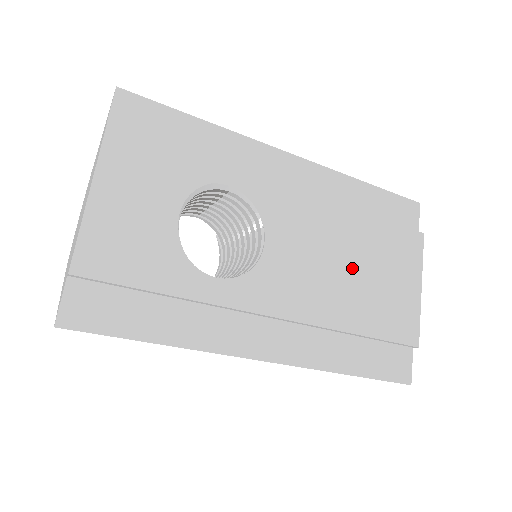
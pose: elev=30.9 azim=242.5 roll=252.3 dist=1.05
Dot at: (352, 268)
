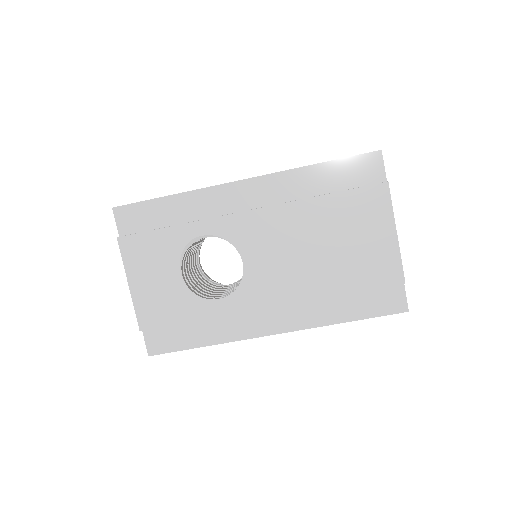
Dot at: (320, 247)
